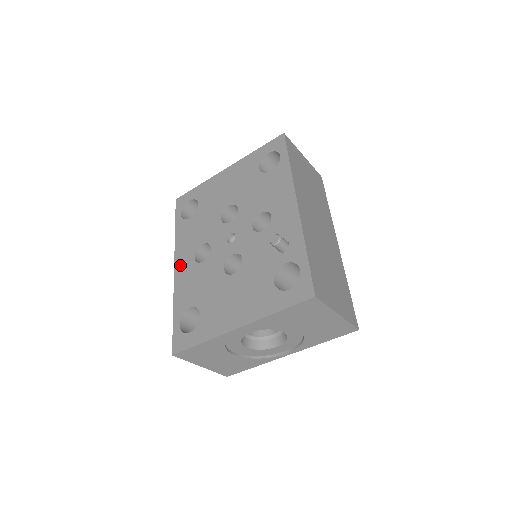
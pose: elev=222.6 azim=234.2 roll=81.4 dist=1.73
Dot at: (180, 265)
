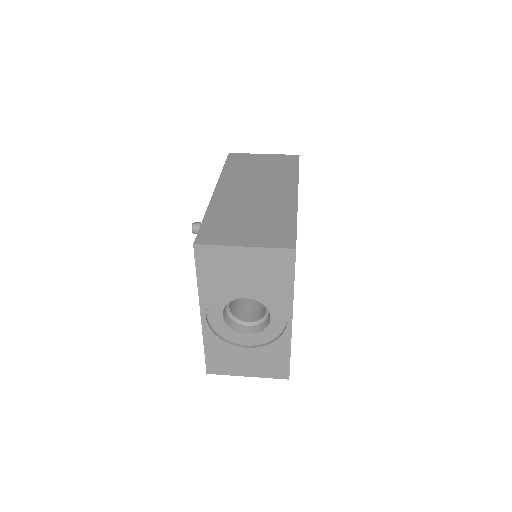
Dot at: occluded
